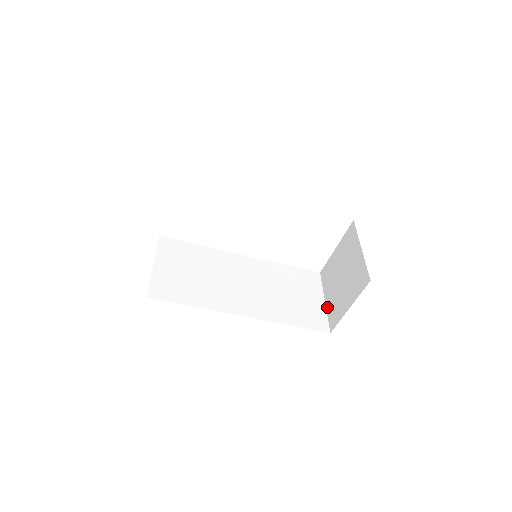
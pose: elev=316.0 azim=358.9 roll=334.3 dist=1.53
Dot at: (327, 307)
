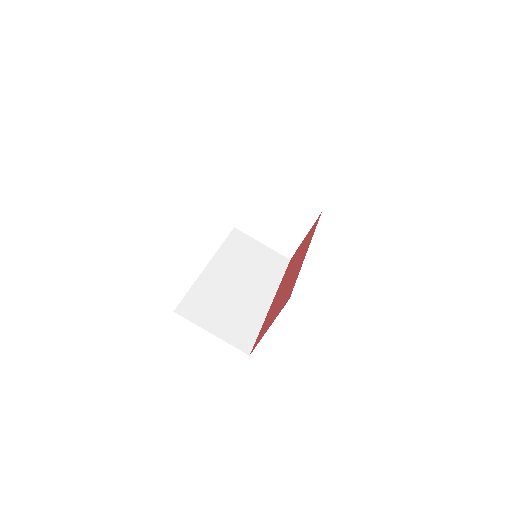
Dot at: (270, 246)
